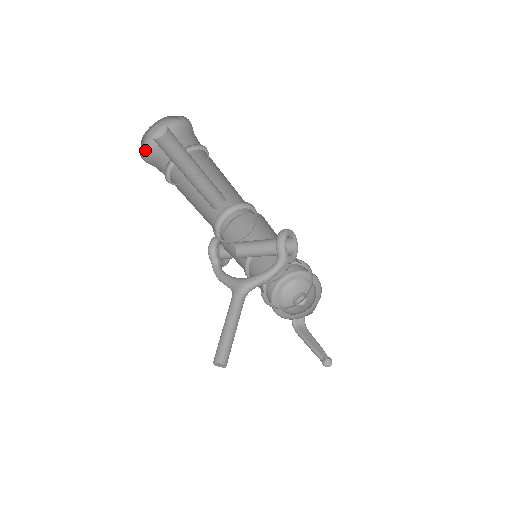
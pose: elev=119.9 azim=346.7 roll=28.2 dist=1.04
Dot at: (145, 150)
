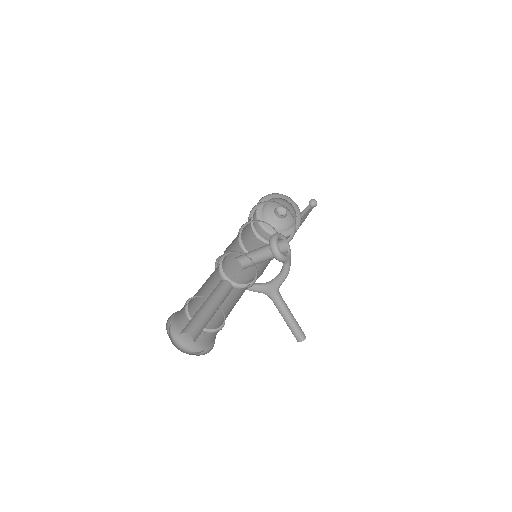
Dot at: (175, 340)
